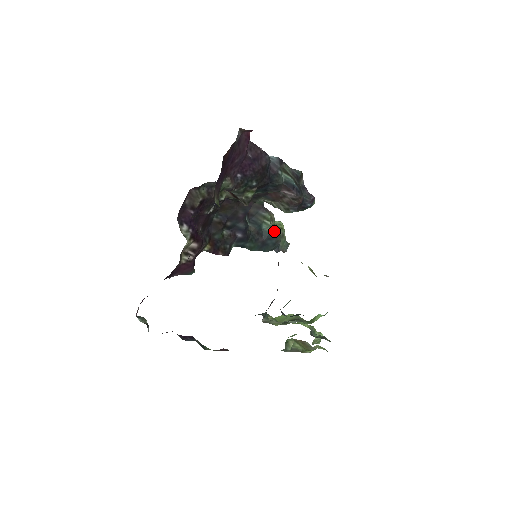
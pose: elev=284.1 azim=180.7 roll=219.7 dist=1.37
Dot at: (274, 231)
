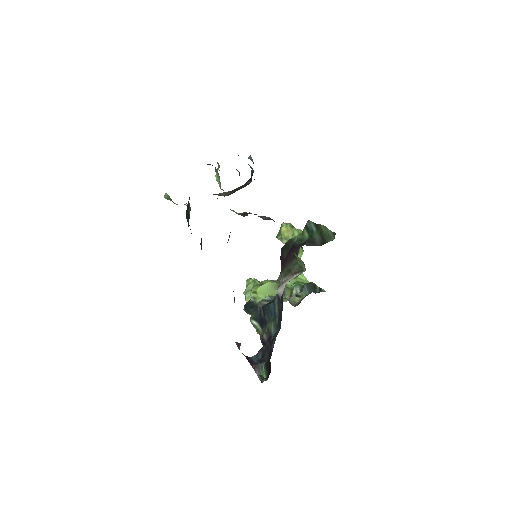
Dot at: occluded
